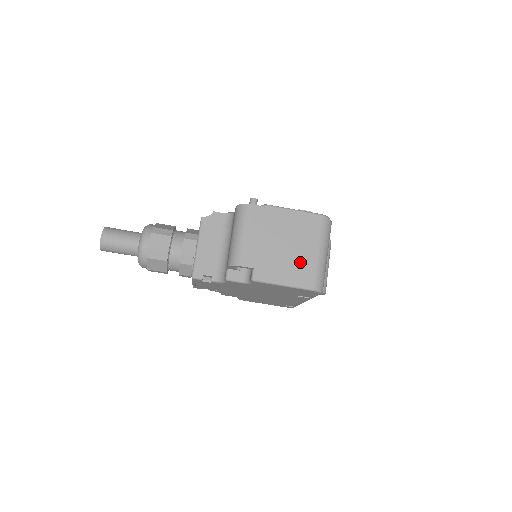
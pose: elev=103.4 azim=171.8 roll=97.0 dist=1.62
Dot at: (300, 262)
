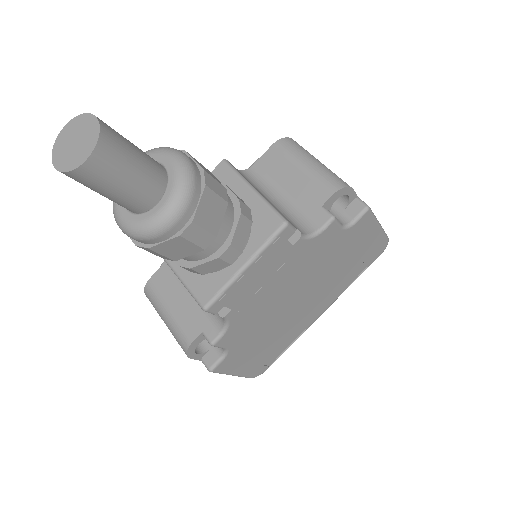
Dot at: occluded
